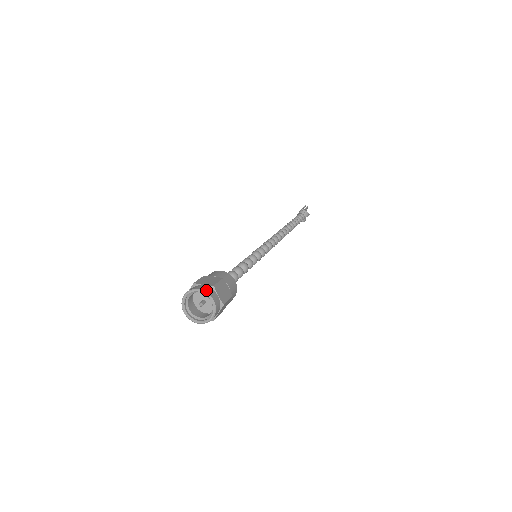
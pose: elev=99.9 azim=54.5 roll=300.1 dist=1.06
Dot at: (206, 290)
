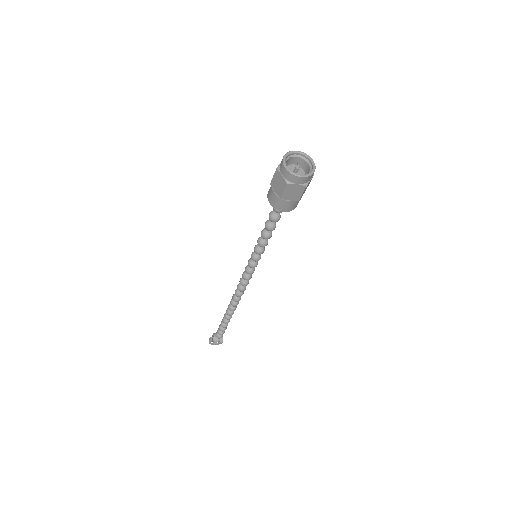
Dot at: (314, 166)
